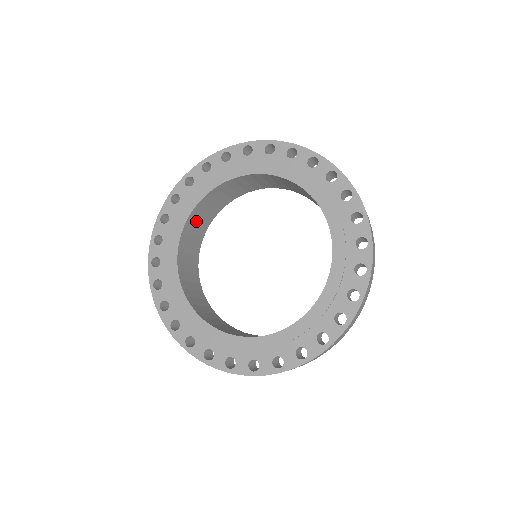
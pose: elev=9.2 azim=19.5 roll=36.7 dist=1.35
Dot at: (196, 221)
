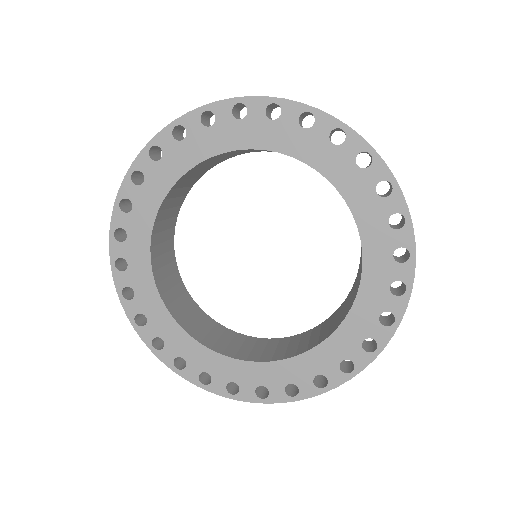
Dot at: (159, 246)
